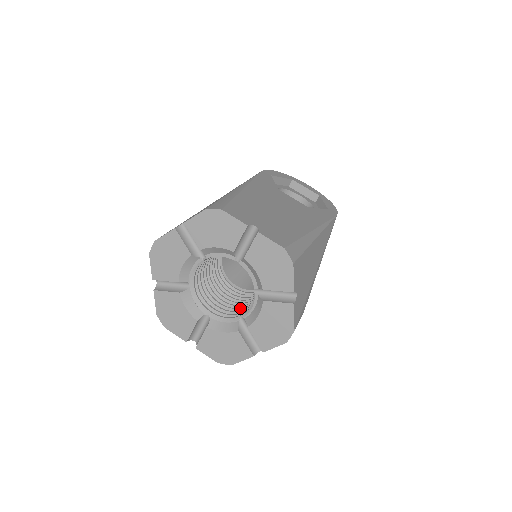
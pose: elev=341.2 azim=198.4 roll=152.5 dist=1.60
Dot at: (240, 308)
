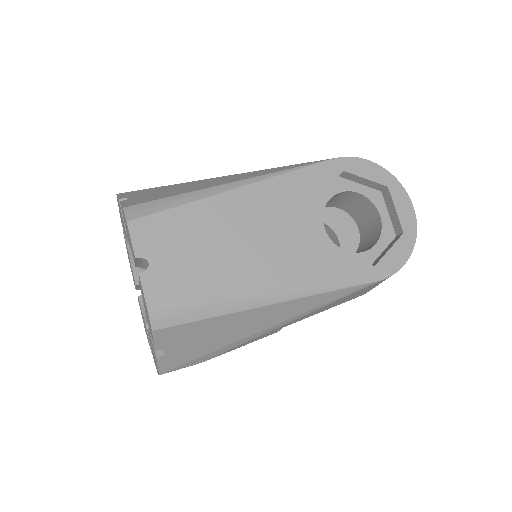
Dot at: occluded
